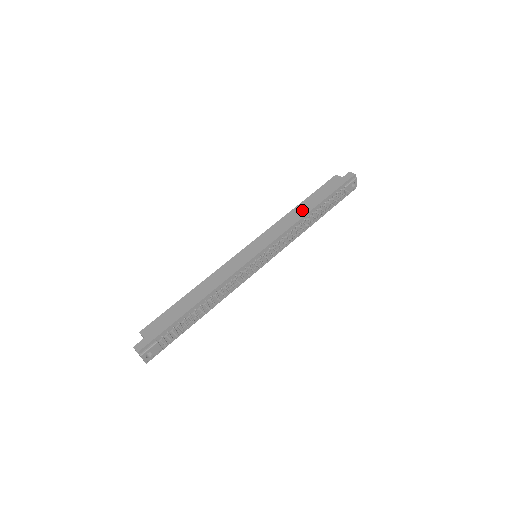
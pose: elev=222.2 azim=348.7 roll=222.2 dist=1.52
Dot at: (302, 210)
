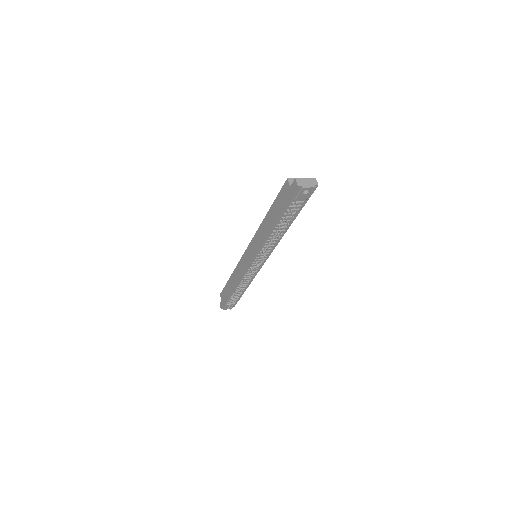
Dot at: (267, 225)
